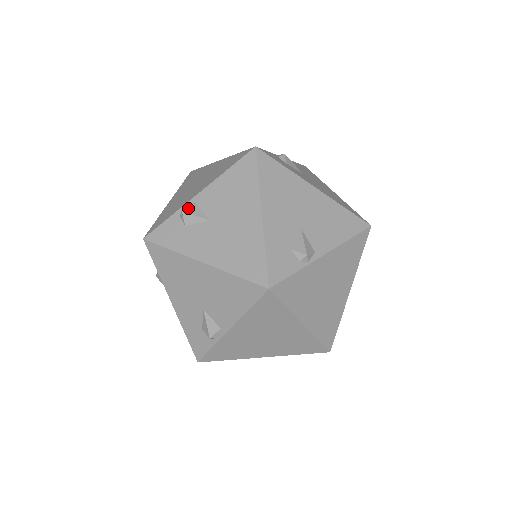
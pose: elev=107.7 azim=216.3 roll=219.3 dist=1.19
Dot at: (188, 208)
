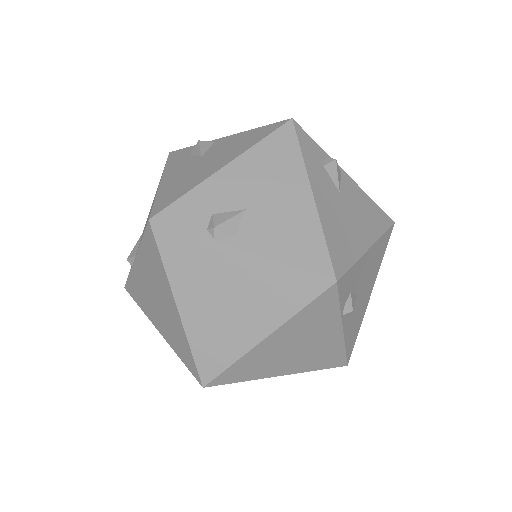
Dot at: (204, 141)
